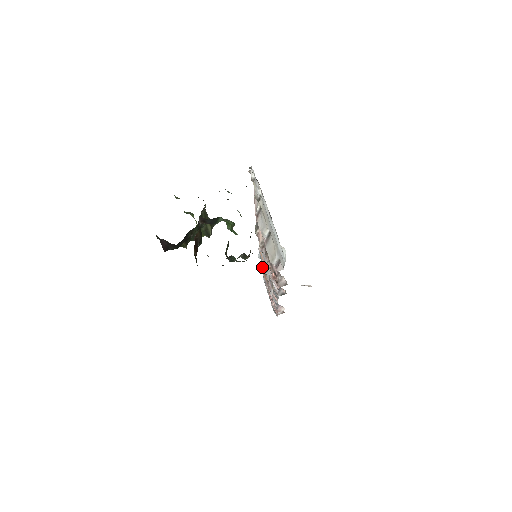
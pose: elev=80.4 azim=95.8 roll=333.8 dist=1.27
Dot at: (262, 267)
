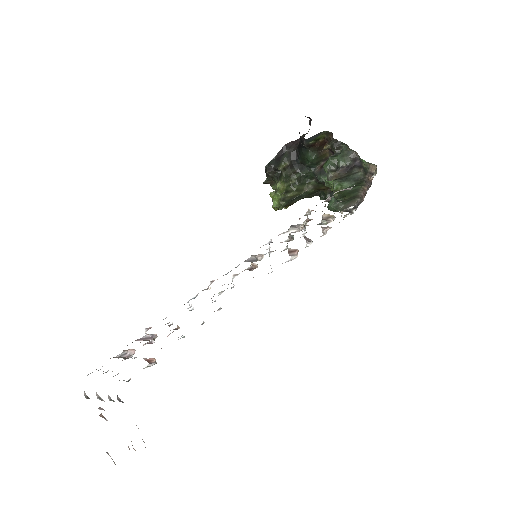
Dot at: occluded
